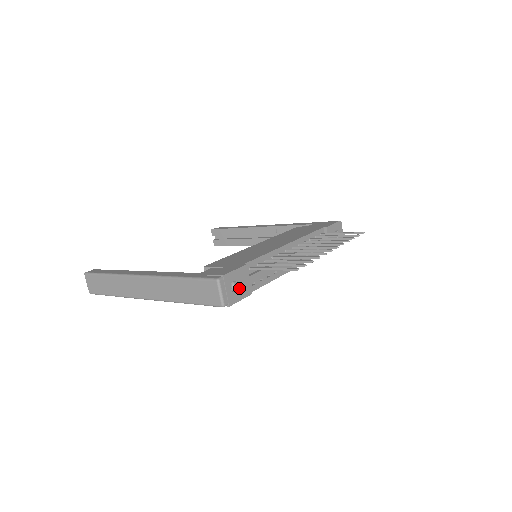
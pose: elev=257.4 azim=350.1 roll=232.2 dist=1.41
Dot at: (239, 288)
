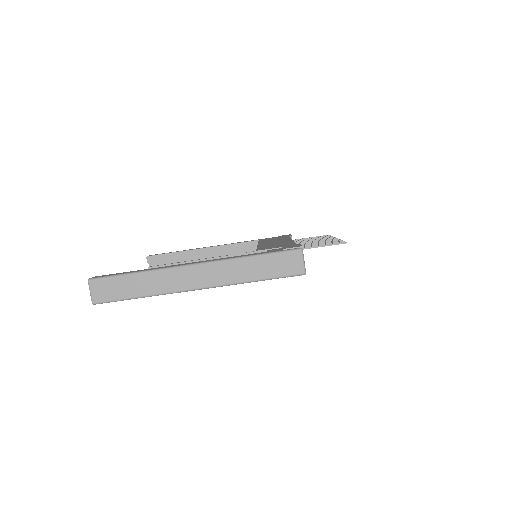
Dot at: occluded
